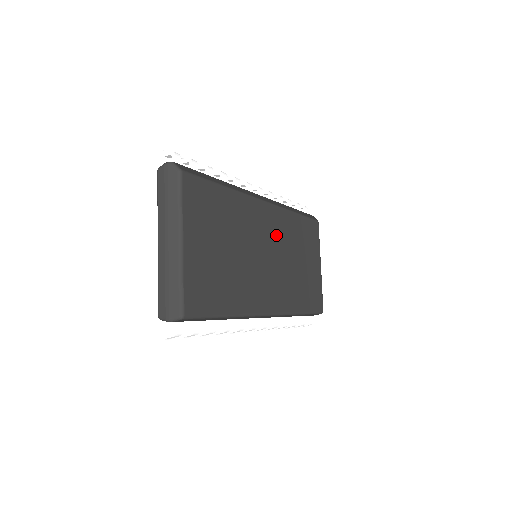
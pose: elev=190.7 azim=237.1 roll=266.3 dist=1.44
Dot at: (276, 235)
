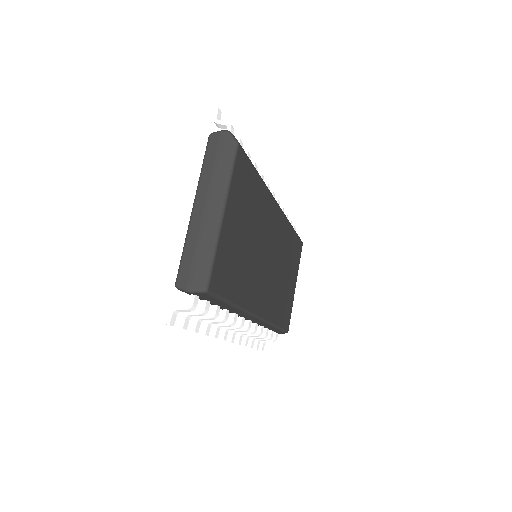
Dot at: (278, 241)
